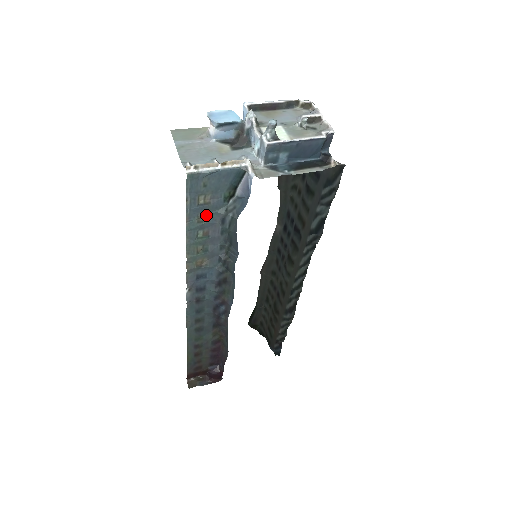
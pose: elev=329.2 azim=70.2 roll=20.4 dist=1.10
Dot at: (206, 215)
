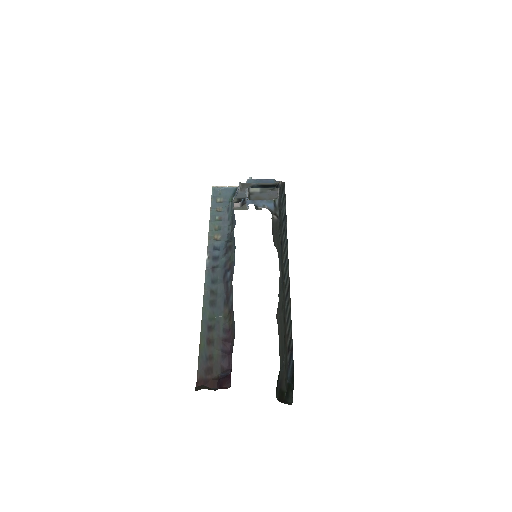
Dot at: (220, 209)
